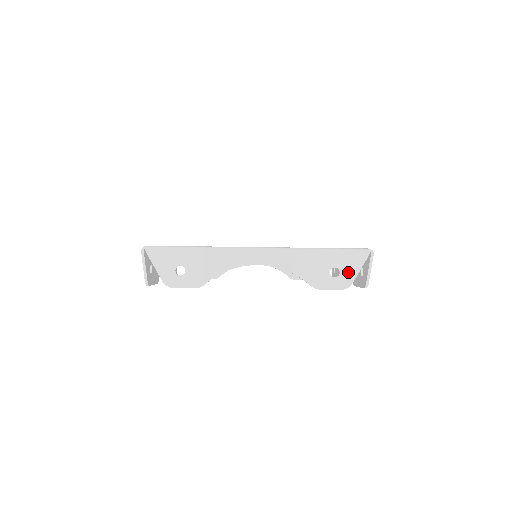
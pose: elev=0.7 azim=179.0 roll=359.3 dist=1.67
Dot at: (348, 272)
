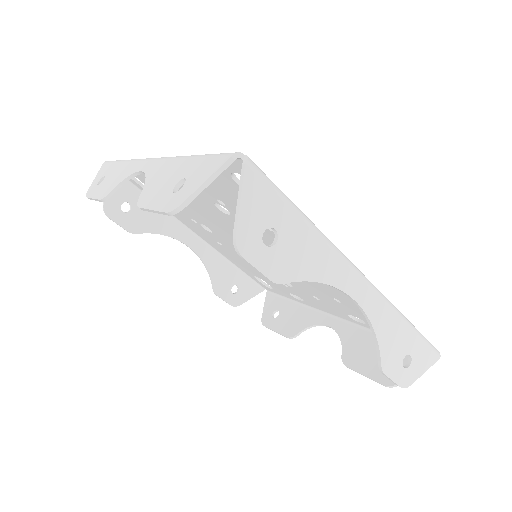
Dot at: (416, 368)
